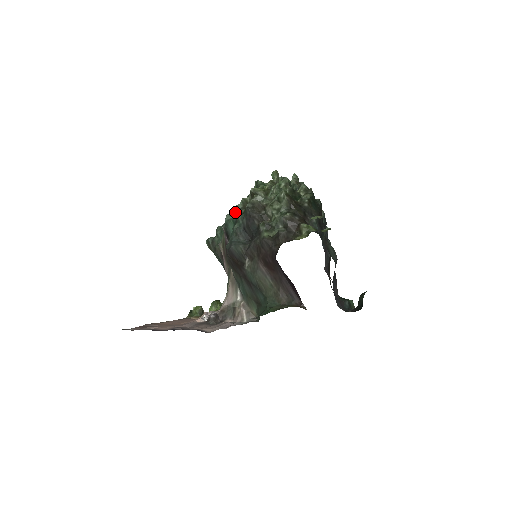
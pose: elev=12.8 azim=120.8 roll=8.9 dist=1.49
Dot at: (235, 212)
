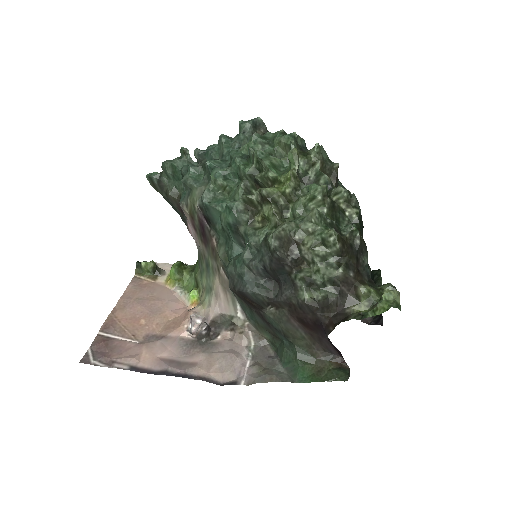
Dot at: (233, 215)
